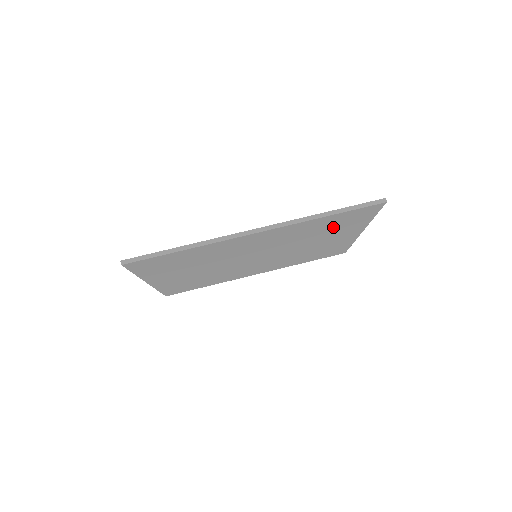
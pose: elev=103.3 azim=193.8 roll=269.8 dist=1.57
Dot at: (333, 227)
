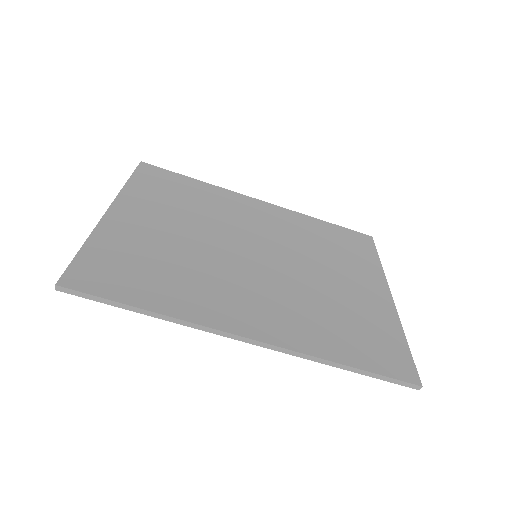
Dot at: (353, 327)
